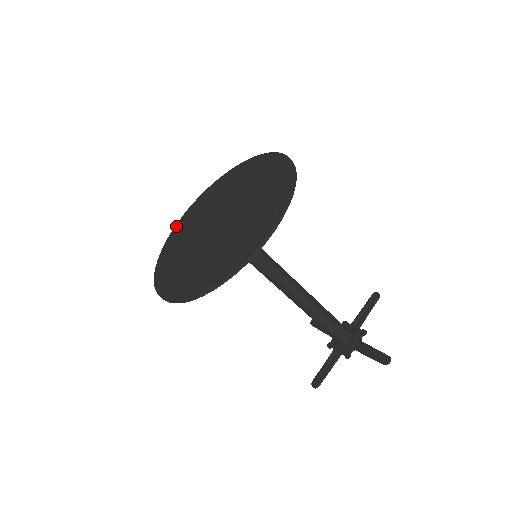
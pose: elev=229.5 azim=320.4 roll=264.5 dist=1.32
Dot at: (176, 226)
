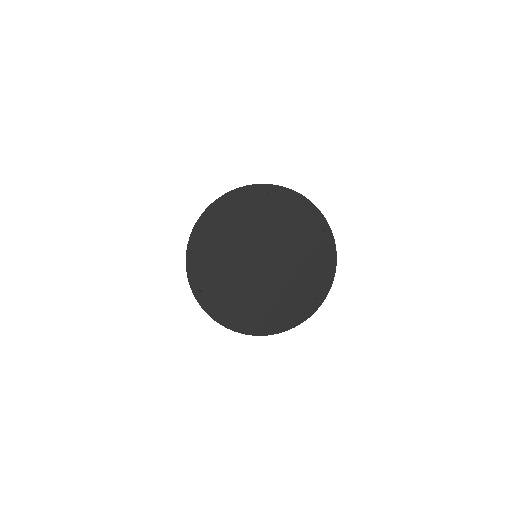
Dot at: (270, 191)
